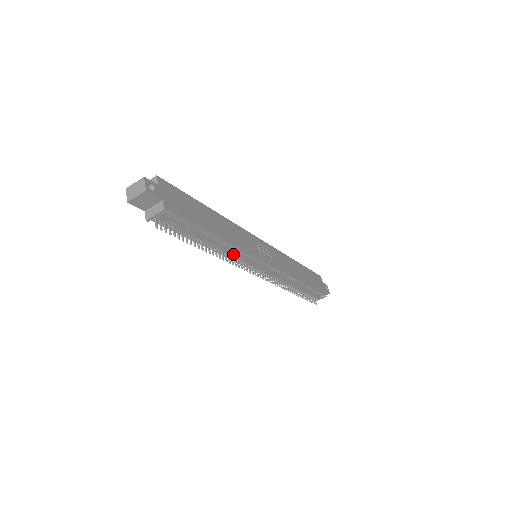
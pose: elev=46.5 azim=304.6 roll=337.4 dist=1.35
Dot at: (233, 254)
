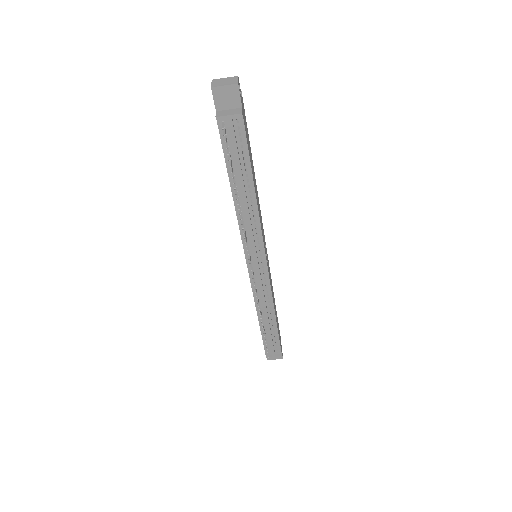
Dot at: (250, 227)
